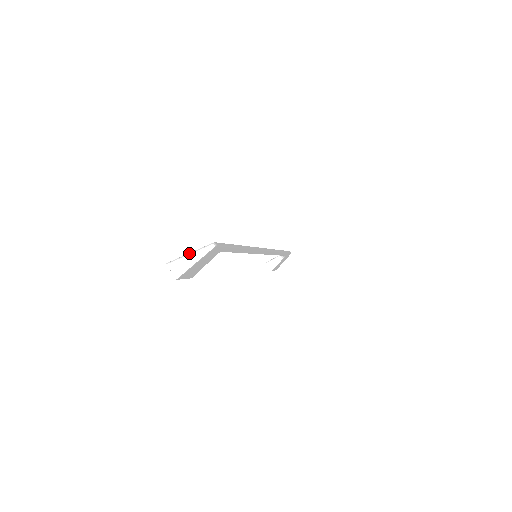
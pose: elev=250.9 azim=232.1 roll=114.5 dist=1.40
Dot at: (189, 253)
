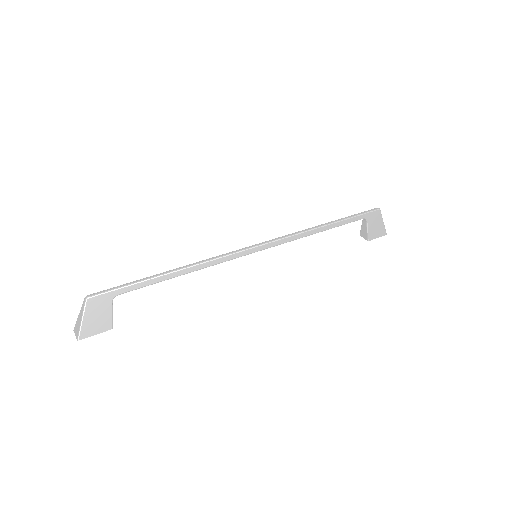
Dot at: (79, 314)
